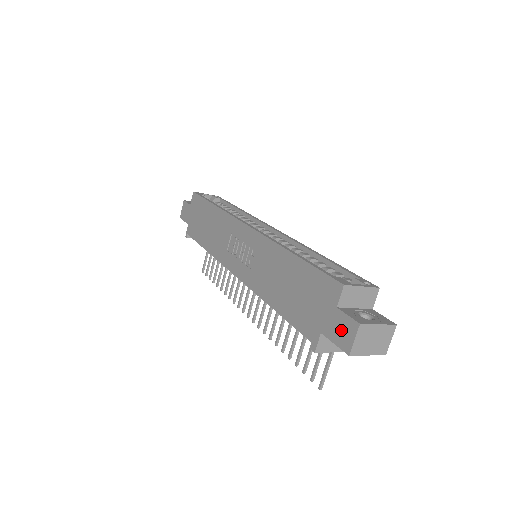
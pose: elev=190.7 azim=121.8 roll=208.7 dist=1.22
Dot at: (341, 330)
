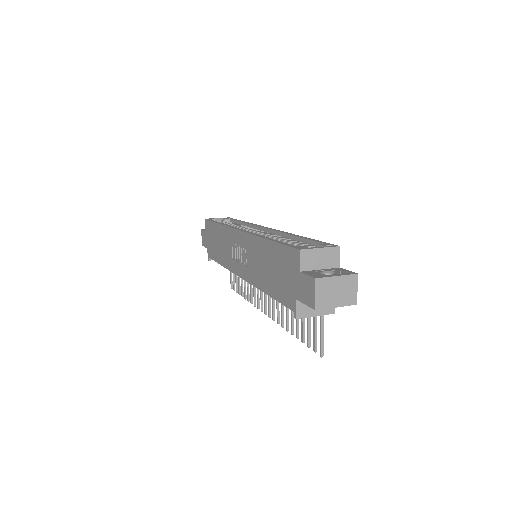
Dot at: (306, 290)
